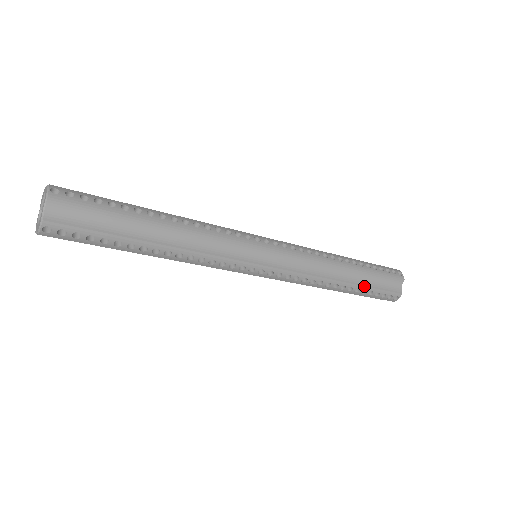
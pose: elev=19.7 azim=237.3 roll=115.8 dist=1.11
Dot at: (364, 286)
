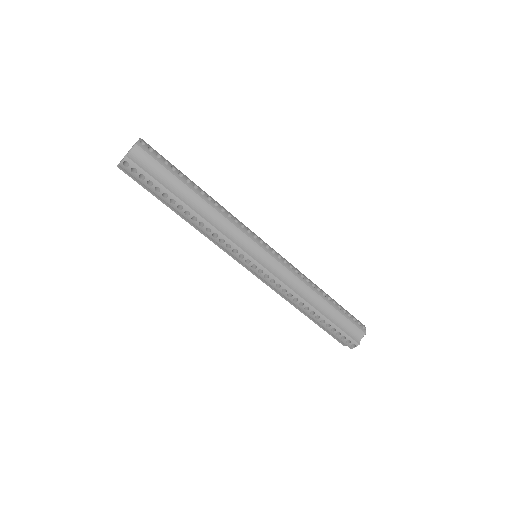
Dot at: (330, 320)
